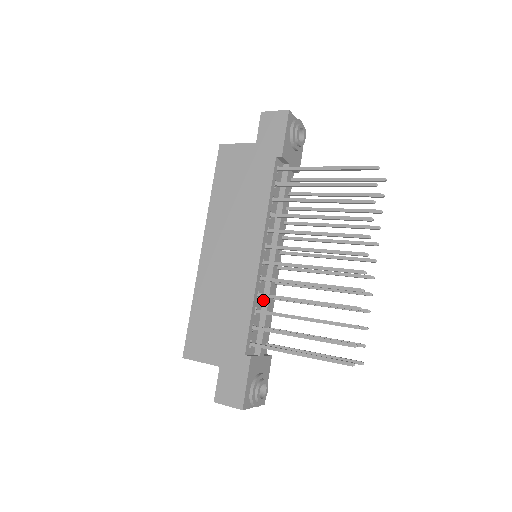
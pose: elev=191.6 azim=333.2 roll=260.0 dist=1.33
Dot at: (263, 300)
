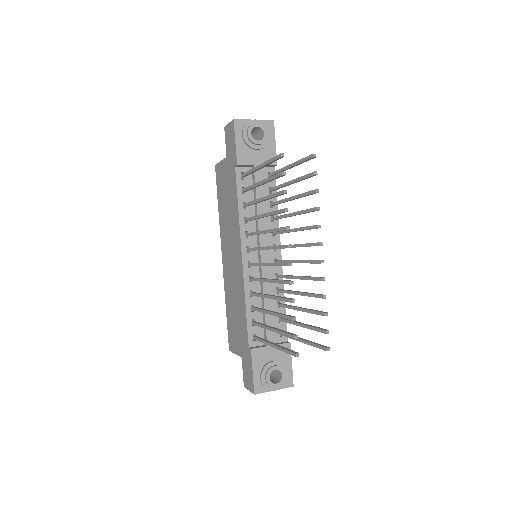
Dot at: occluded
